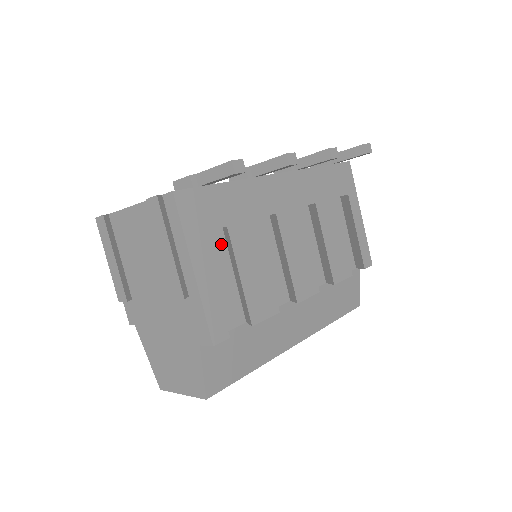
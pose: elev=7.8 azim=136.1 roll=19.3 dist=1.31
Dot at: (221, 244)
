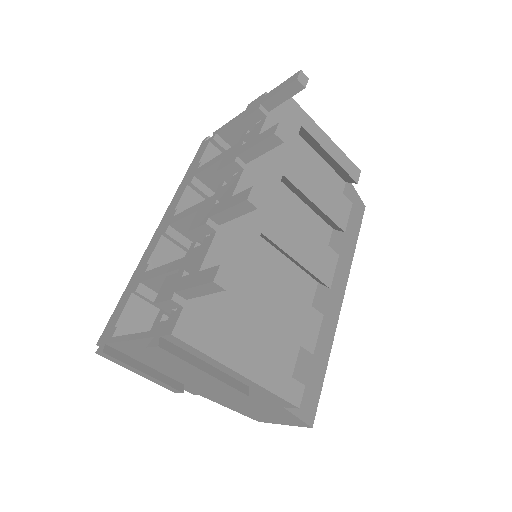
Dot at: (236, 309)
